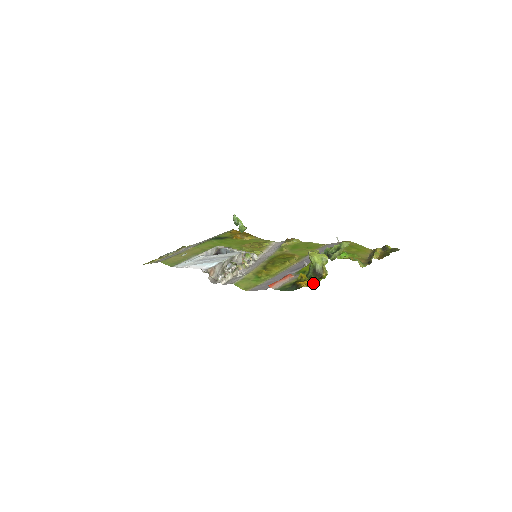
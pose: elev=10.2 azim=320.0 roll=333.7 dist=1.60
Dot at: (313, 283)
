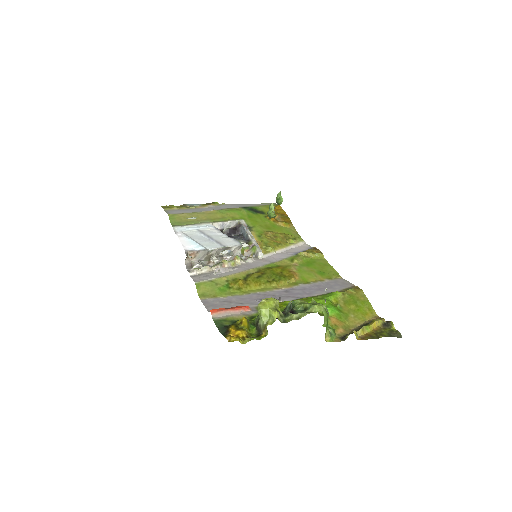
Dot at: (242, 338)
